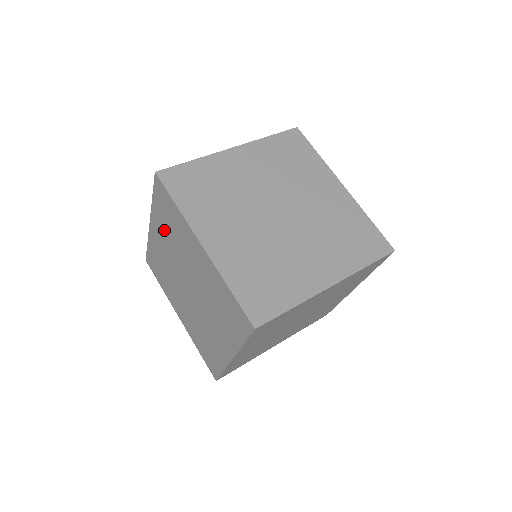
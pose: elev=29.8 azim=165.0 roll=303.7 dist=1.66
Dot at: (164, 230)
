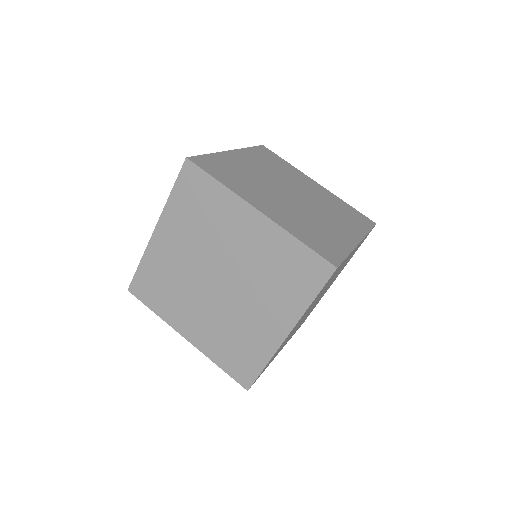
Dot at: (185, 225)
